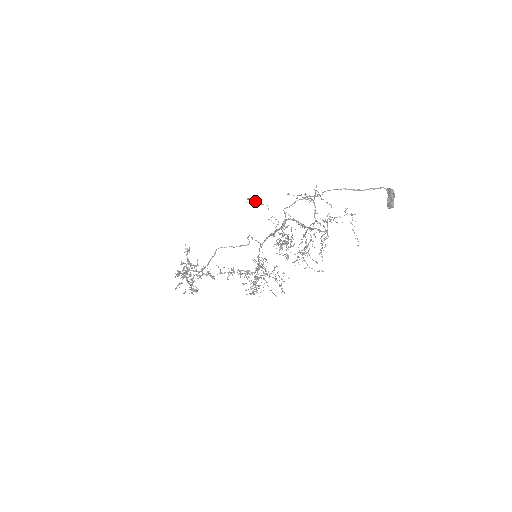
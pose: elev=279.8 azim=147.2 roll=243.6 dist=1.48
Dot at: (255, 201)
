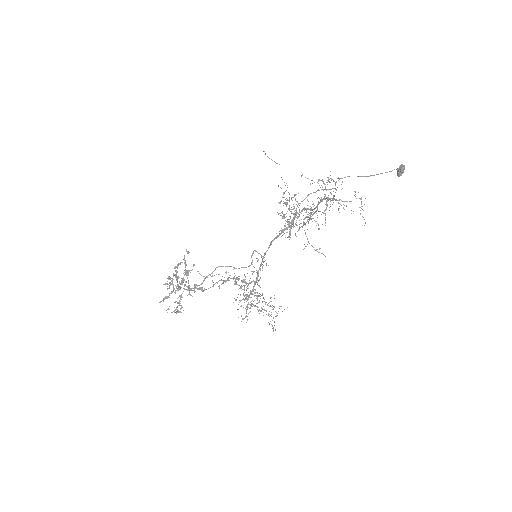
Dot at: occluded
